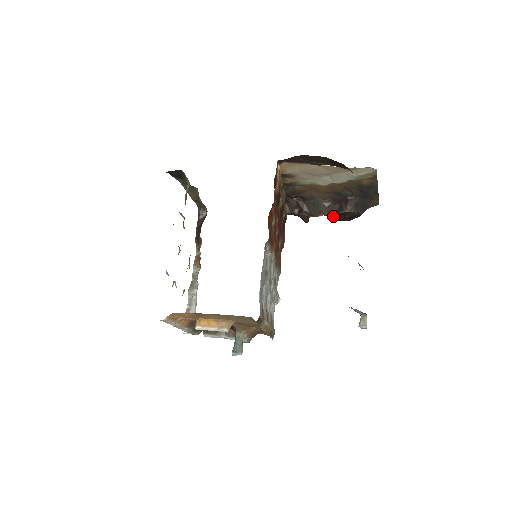
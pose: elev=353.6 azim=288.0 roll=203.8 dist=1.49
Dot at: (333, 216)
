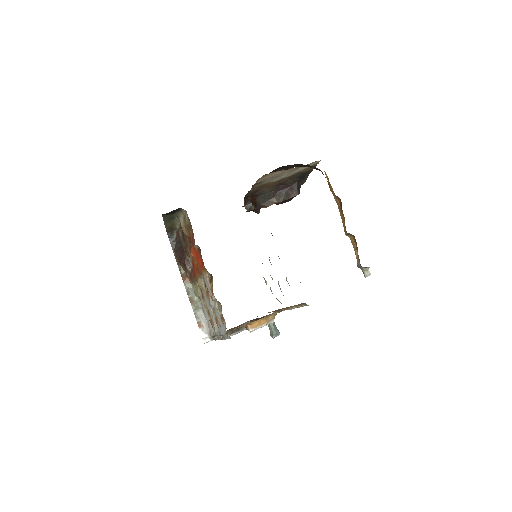
Dot at: occluded
